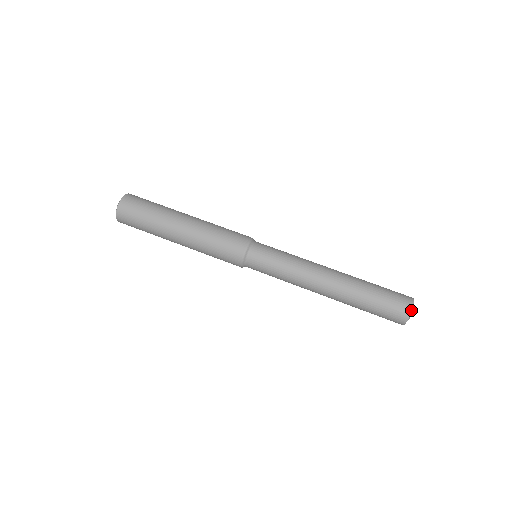
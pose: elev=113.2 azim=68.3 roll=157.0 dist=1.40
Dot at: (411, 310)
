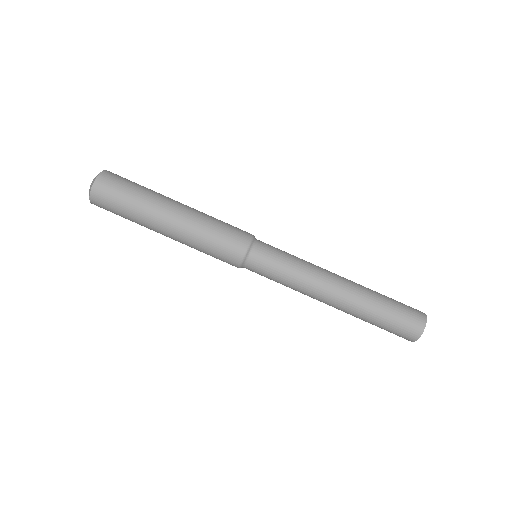
Dot at: (425, 325)
